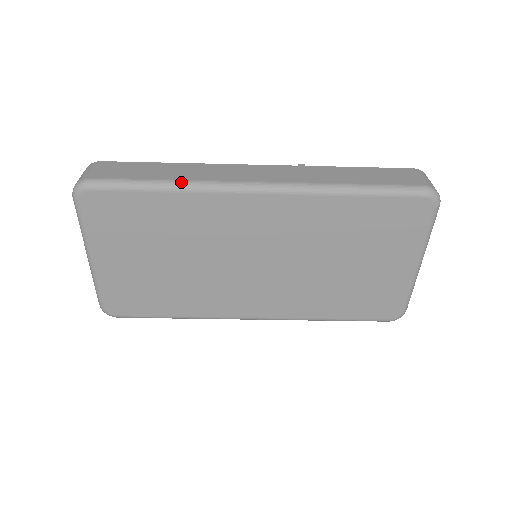
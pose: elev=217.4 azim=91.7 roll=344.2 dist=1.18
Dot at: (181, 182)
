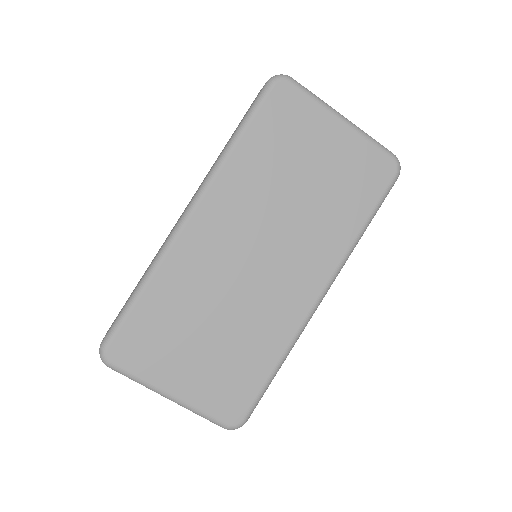
Dot at: (147, 271)
